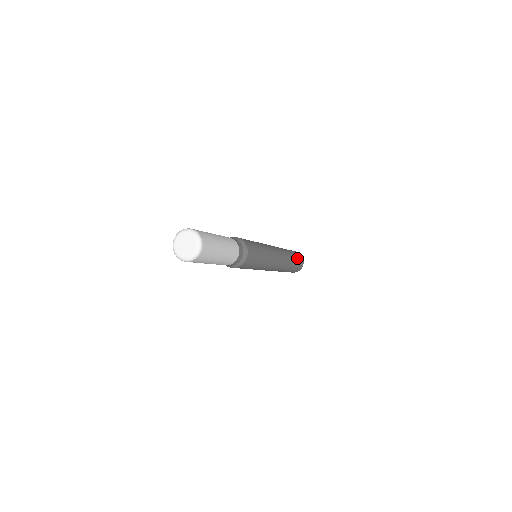
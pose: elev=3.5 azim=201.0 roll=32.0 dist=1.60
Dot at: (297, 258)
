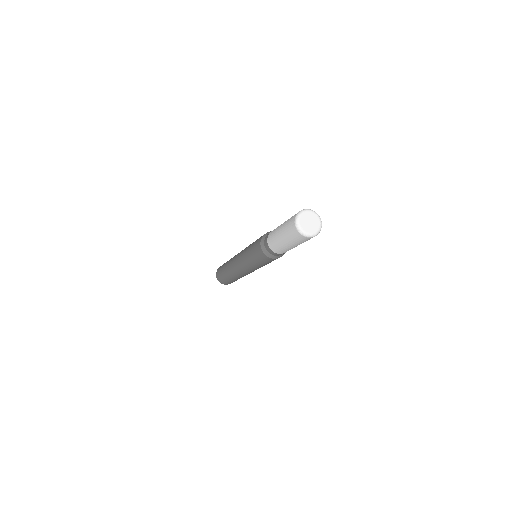
Dot at: occluded
